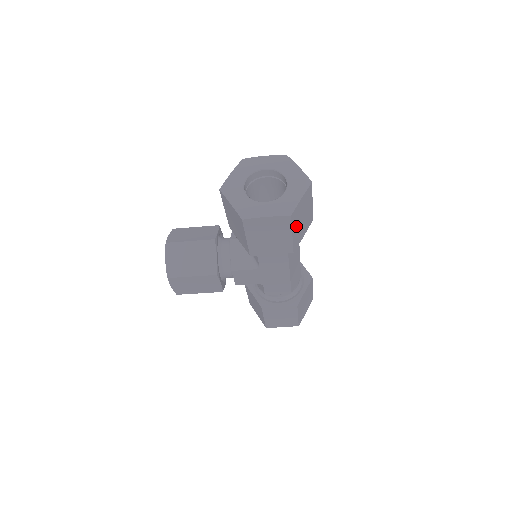
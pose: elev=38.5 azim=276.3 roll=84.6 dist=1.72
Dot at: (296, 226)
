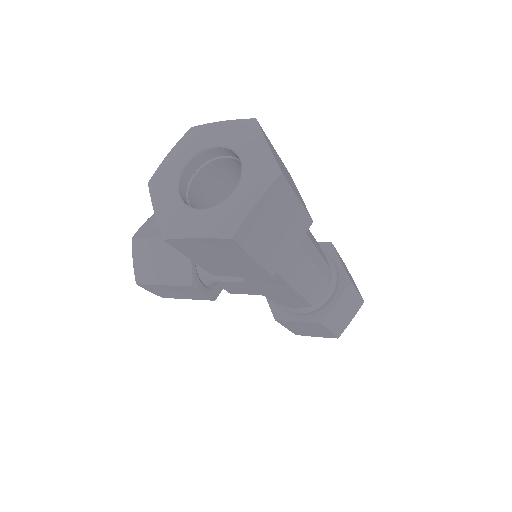
Dot at: (261, 244)
